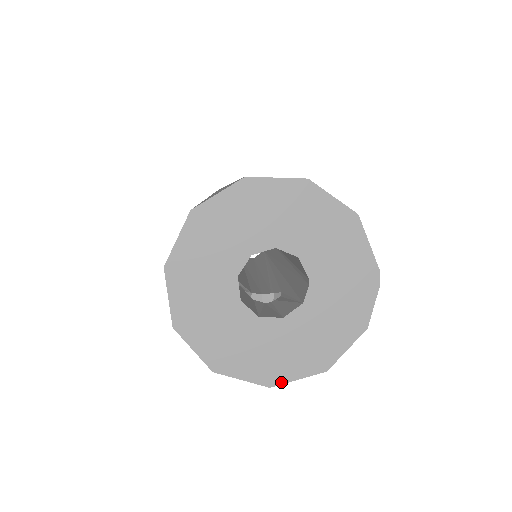
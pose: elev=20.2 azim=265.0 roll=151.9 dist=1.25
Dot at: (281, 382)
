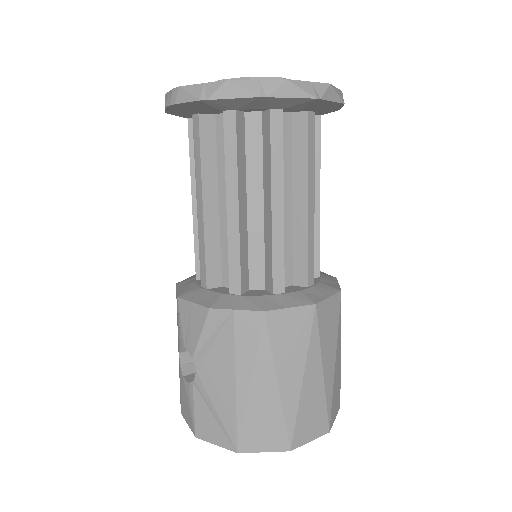
Dot at: occluded
